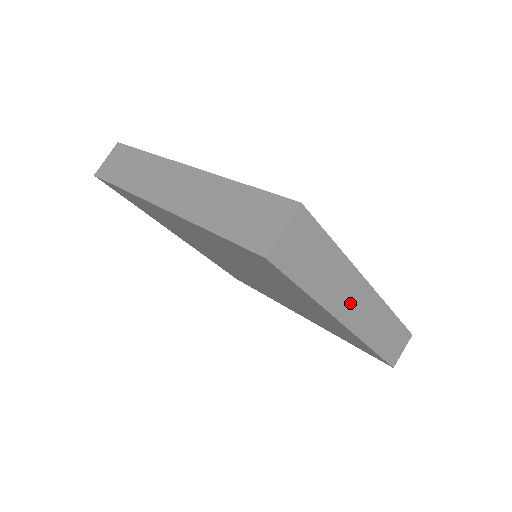
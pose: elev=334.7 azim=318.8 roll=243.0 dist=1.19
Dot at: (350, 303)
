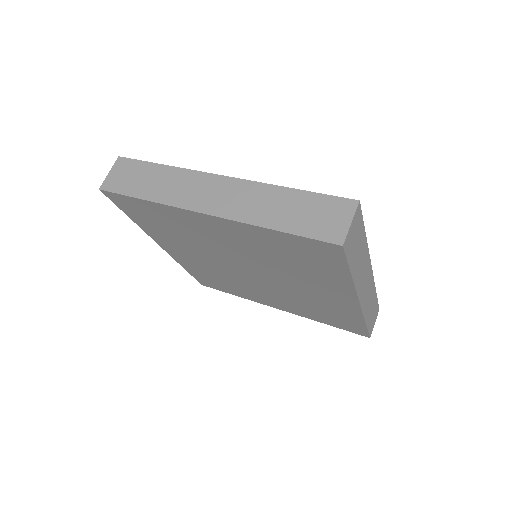
Dot at: (363, 283)
